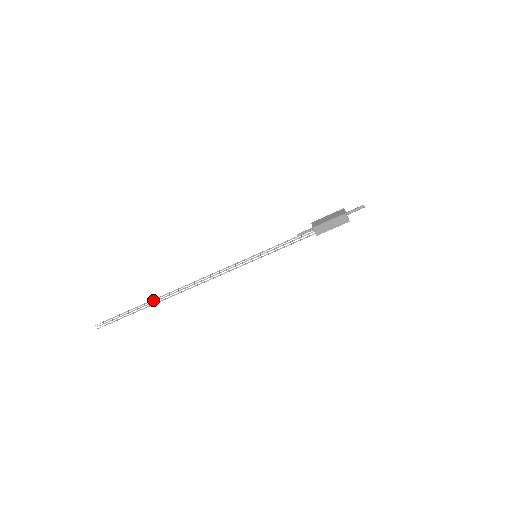
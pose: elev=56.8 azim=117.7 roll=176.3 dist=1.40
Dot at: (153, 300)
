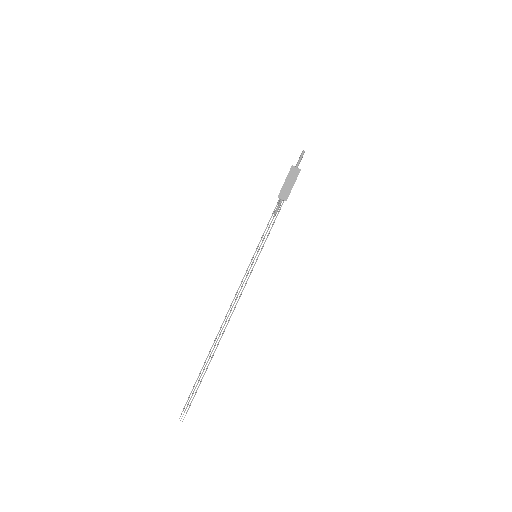
Dot at: occluded
